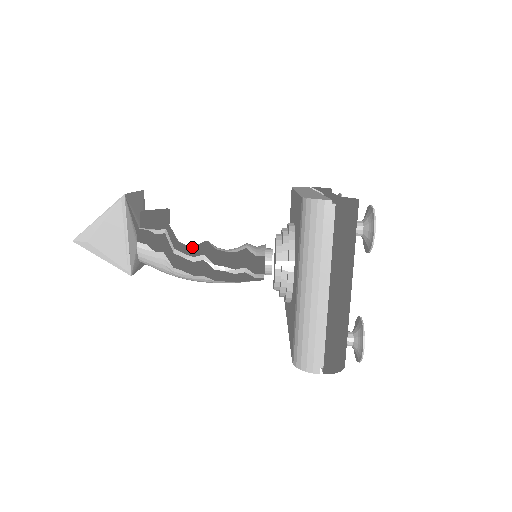
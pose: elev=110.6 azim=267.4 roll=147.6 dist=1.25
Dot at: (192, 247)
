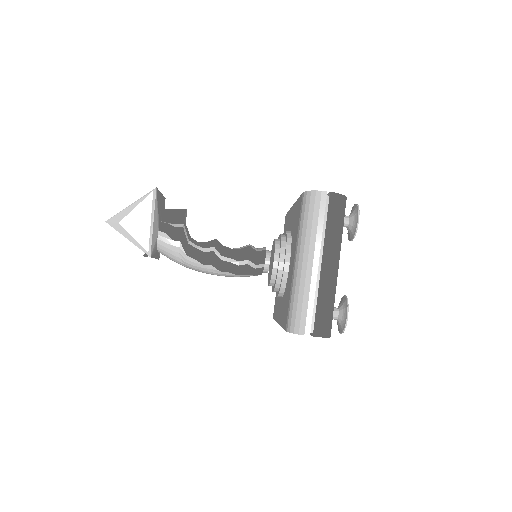
Dot at: (203, 242)
